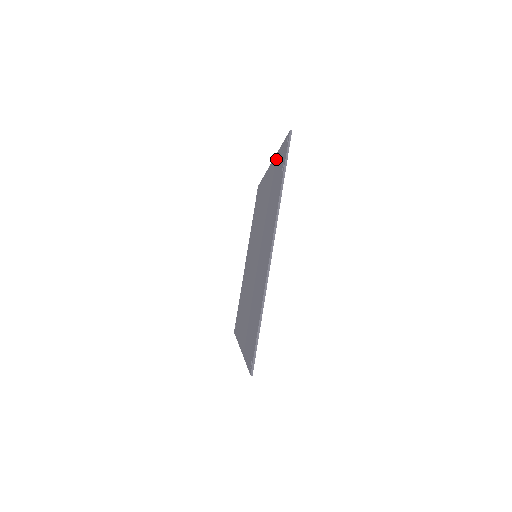
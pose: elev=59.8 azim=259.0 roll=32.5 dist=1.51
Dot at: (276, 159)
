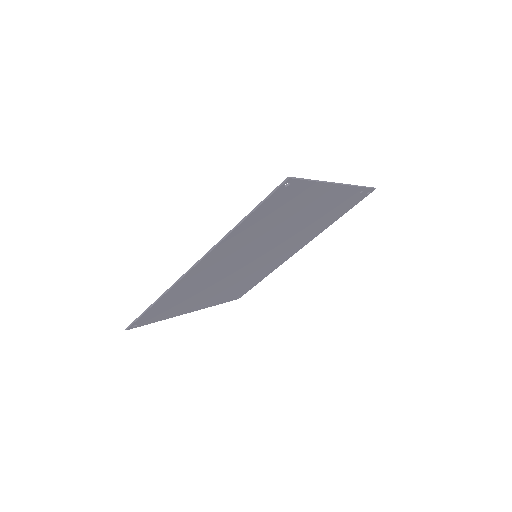
Dot at: (329, 223)
